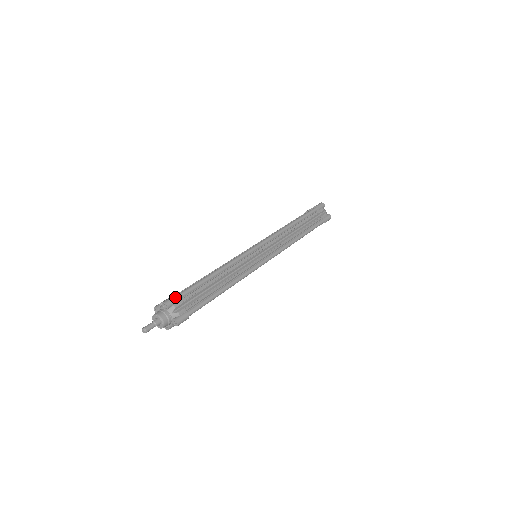
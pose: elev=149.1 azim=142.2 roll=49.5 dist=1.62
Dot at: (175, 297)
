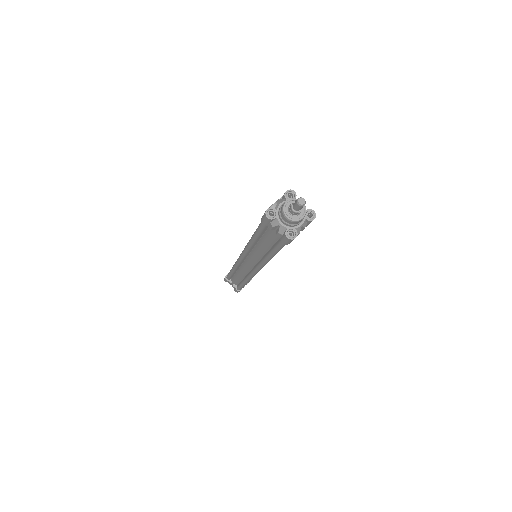
Dot at: occluded
